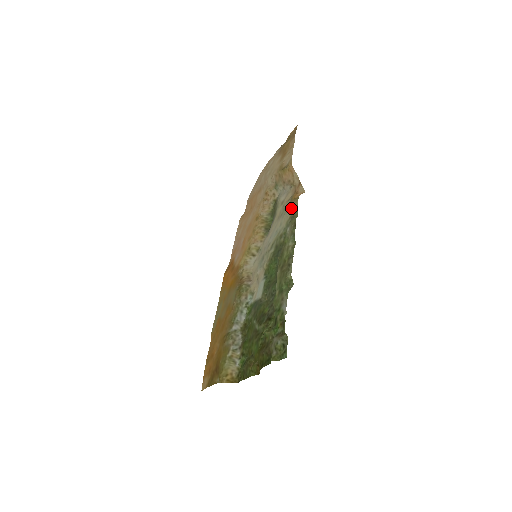
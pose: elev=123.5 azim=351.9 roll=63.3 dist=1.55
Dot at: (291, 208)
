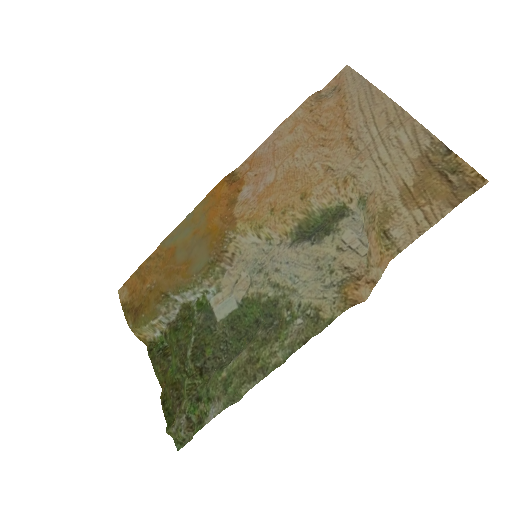
Dot at: (330, 299)
